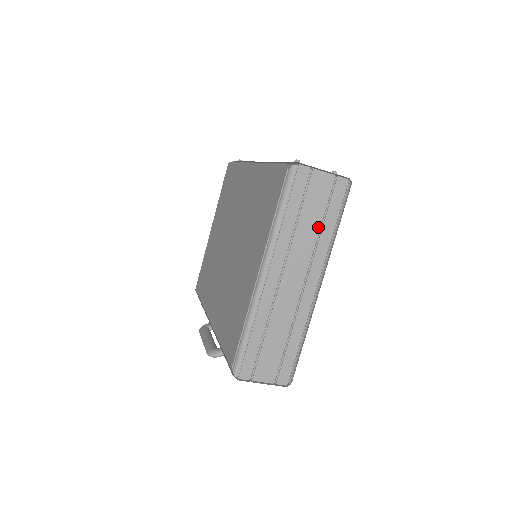
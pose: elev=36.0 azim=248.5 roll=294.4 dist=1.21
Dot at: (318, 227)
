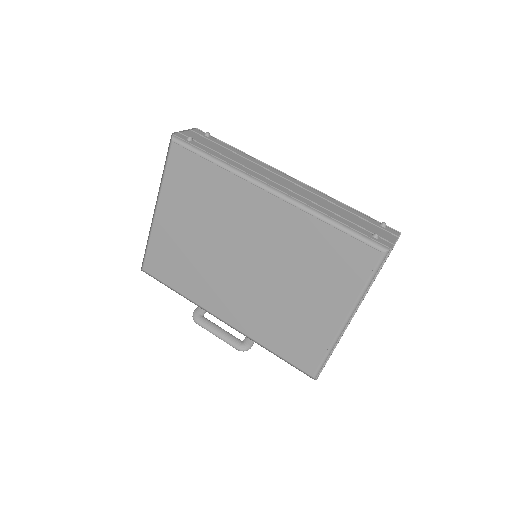
Dot at: occluded
